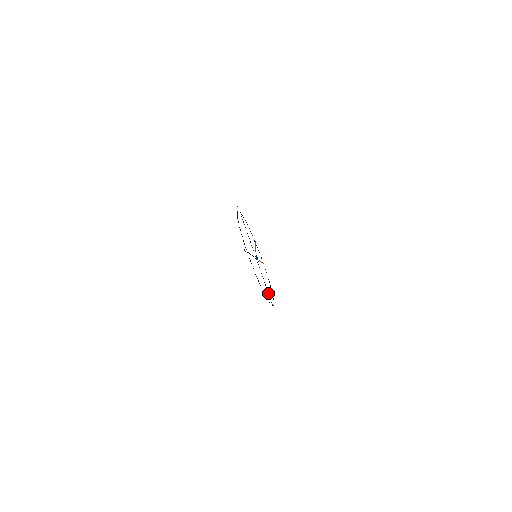
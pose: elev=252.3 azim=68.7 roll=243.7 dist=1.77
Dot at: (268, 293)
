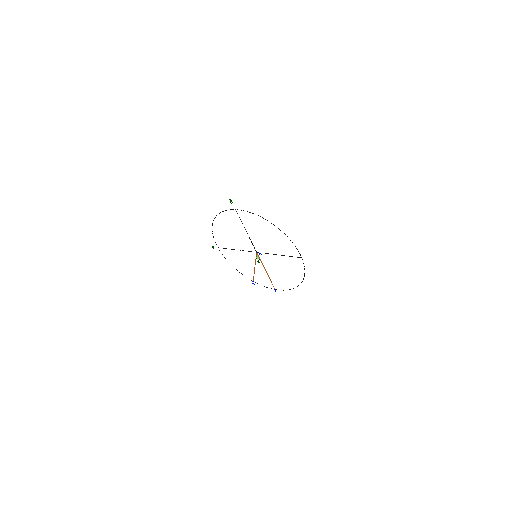
Dot at: (289, 256)
